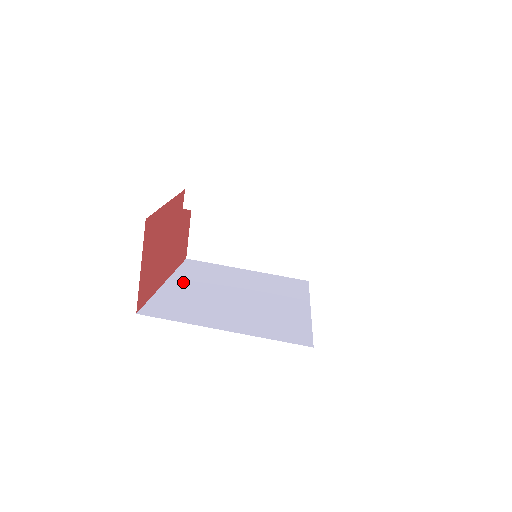
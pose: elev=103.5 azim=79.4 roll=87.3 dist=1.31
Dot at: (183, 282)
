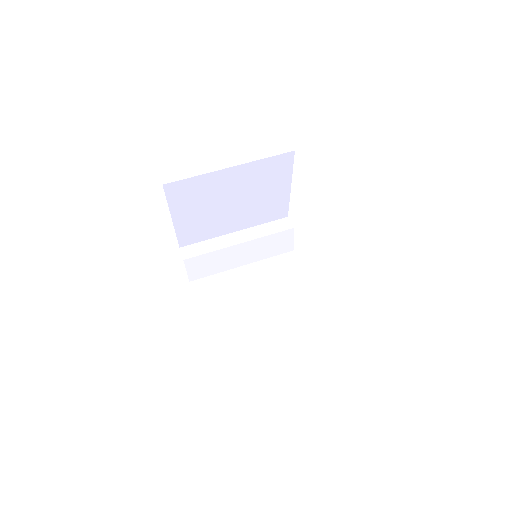
Dot at: occluded
